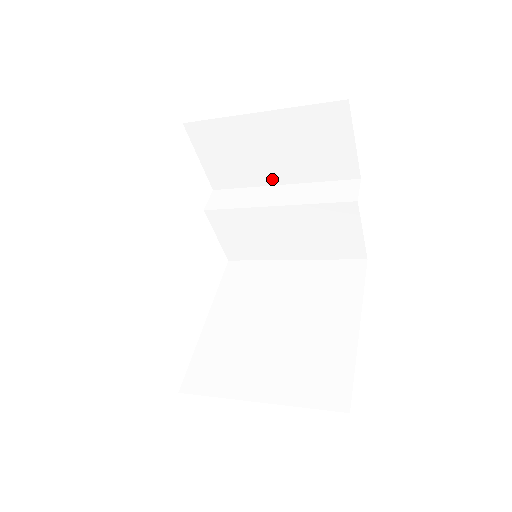
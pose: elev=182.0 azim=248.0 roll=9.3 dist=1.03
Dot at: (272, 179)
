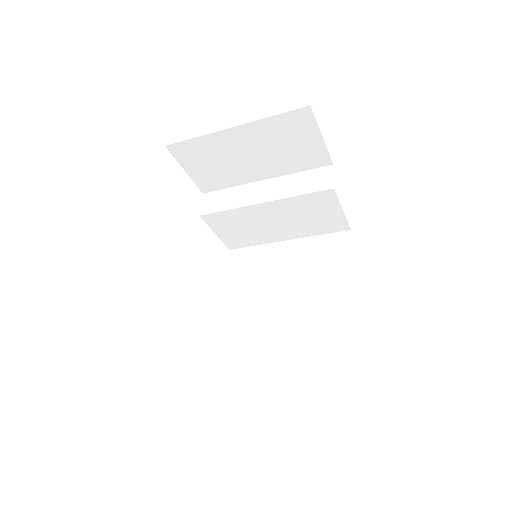
Dot at: (254, 177)
